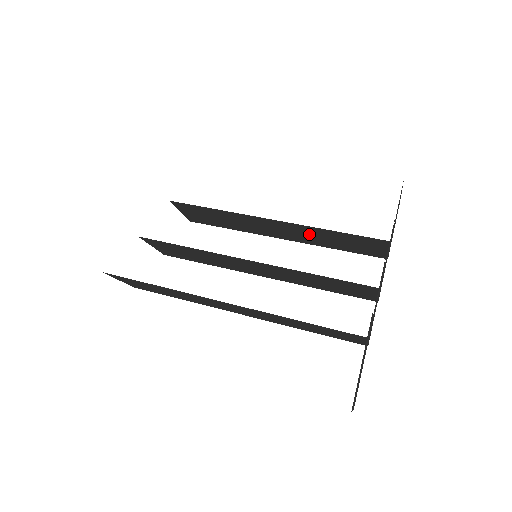
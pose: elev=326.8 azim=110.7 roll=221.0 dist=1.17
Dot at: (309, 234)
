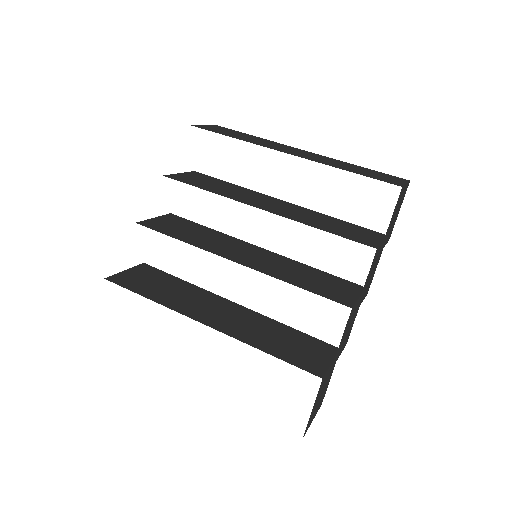
Dot at: occluded
